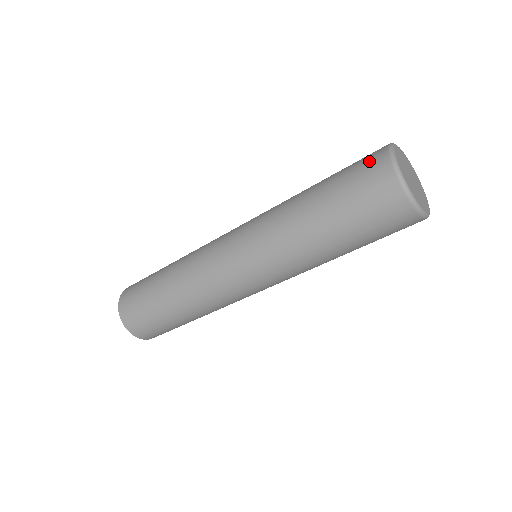
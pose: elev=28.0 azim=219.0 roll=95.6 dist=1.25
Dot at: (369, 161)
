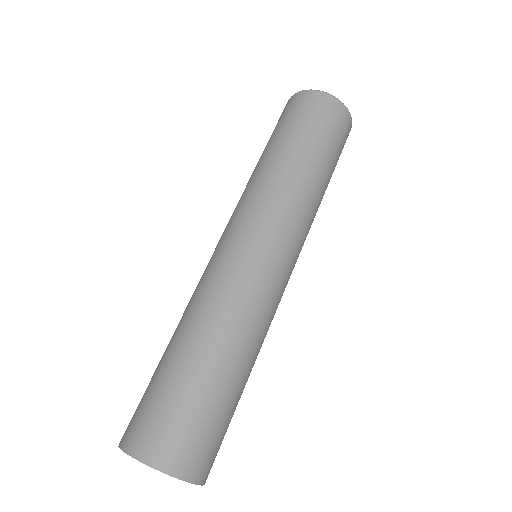
Dot at: (292, 105)
